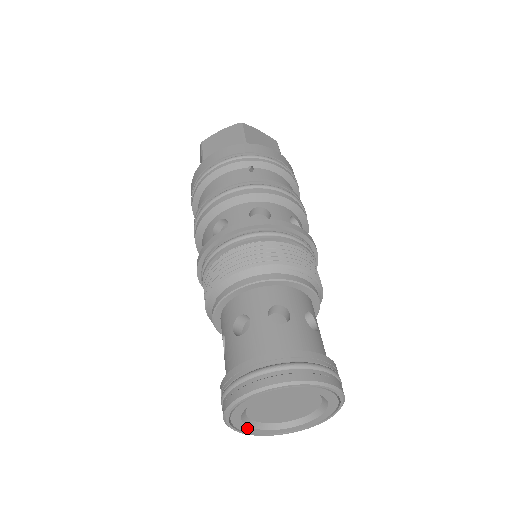
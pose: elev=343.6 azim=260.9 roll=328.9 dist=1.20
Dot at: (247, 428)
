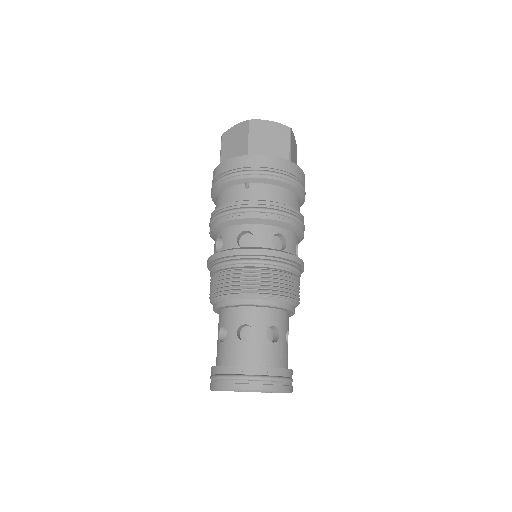
Dot at: (234, 391)
